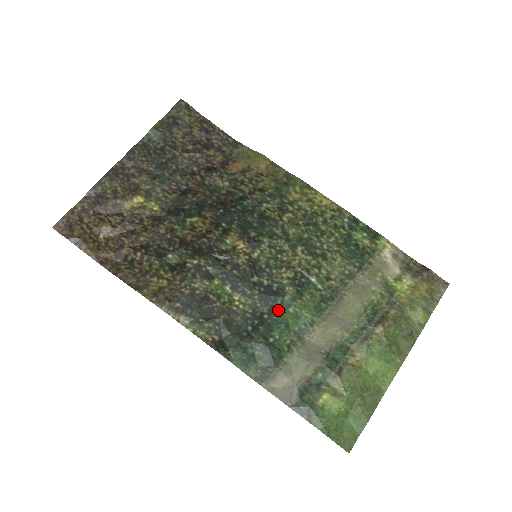
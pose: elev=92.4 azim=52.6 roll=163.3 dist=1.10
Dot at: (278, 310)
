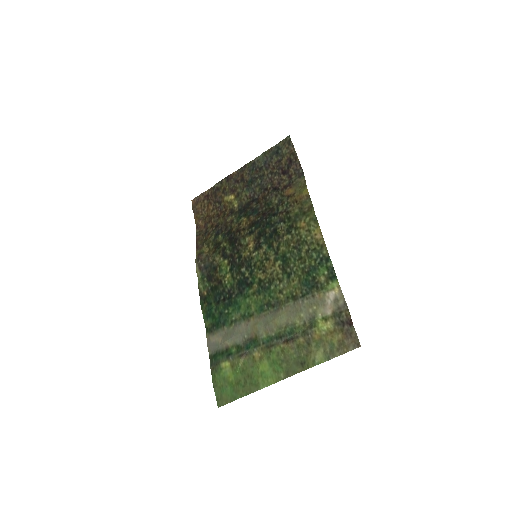
Dot at: (242, 296)
